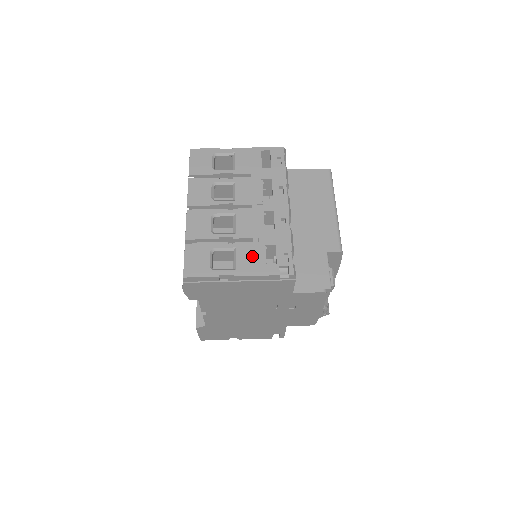
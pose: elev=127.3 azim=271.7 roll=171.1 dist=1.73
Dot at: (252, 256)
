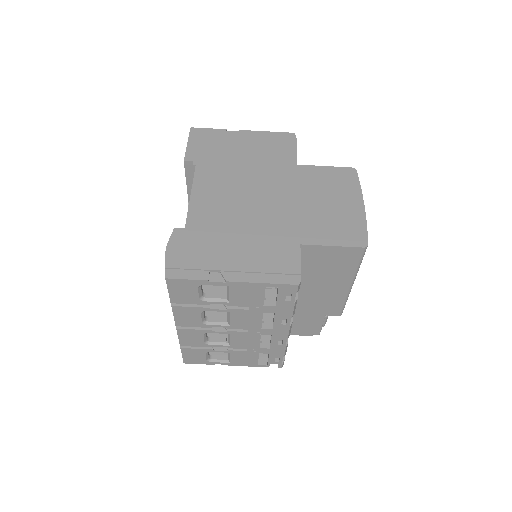
Dot at: (245, 358)
